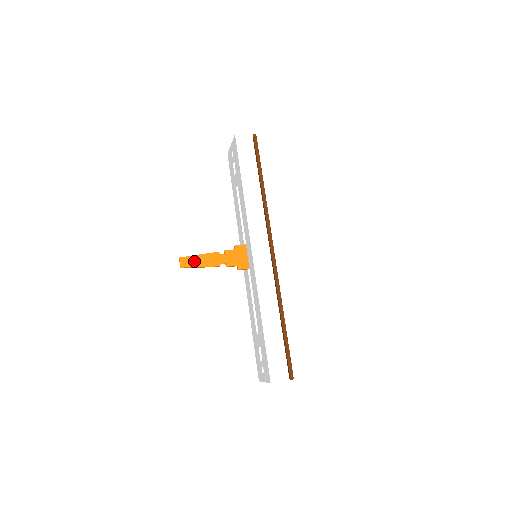
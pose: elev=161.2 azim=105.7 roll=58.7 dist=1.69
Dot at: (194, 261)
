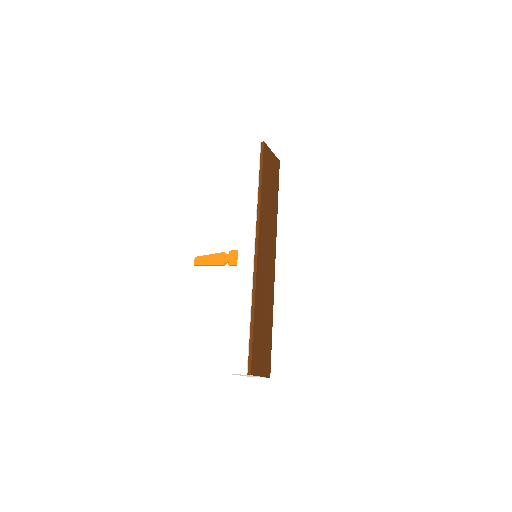
Dot at: (205, 260)
